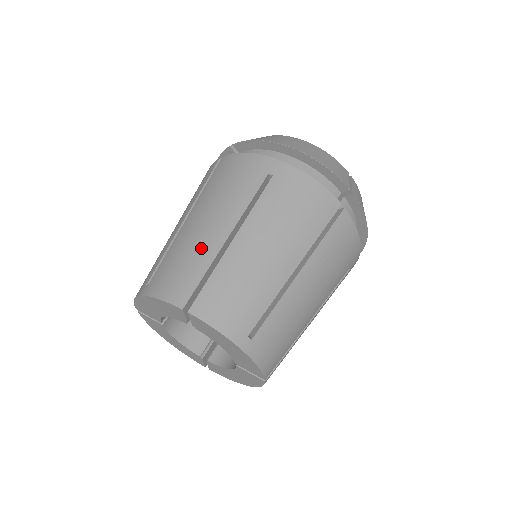
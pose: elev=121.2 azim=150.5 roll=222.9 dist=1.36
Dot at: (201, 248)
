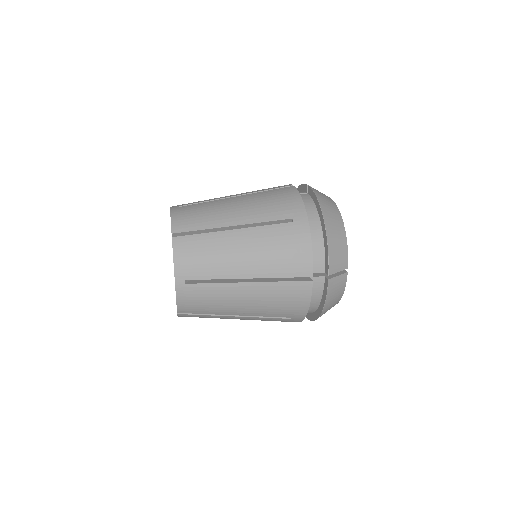
Dot at: (216, 217)
